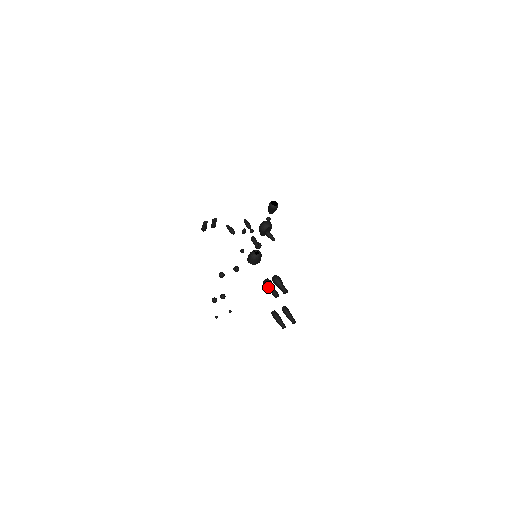
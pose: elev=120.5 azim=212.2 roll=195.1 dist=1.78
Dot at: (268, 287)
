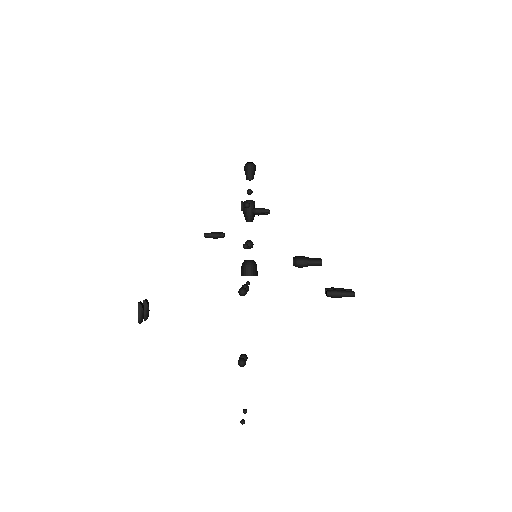
Dot at: (305, 260)
